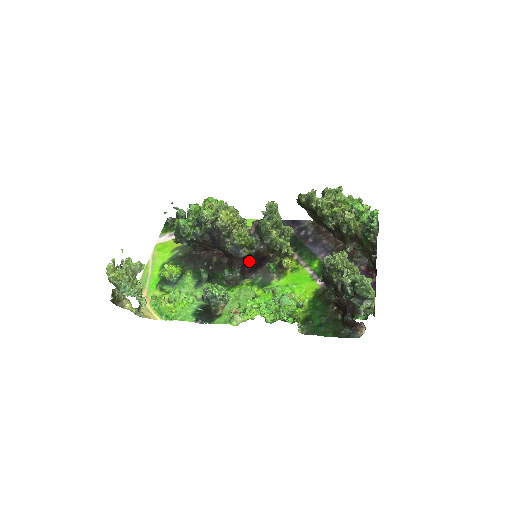
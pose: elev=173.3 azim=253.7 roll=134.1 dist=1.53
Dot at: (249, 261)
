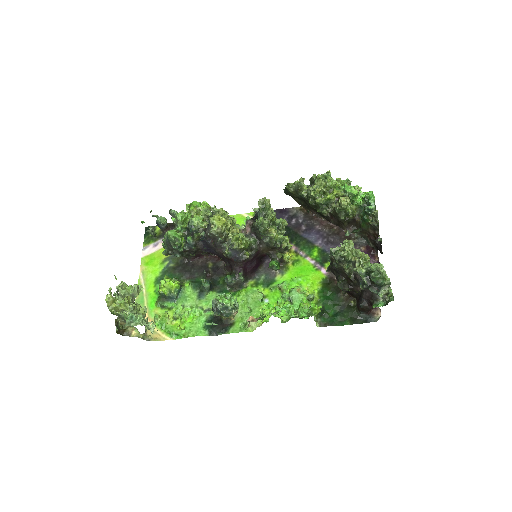
Dot at: (250, 262)
